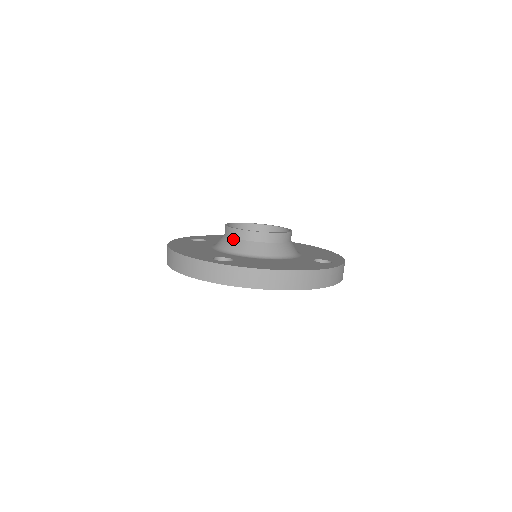
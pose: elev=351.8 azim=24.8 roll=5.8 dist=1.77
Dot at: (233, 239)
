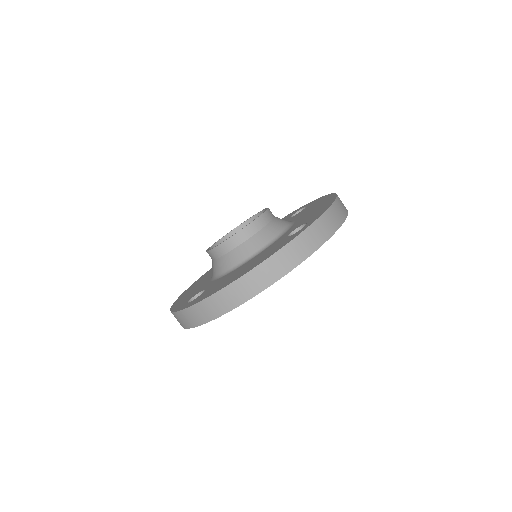
Dot at: (254, 236)
